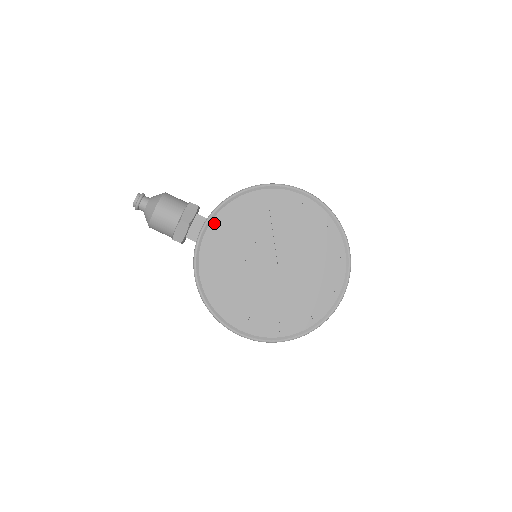
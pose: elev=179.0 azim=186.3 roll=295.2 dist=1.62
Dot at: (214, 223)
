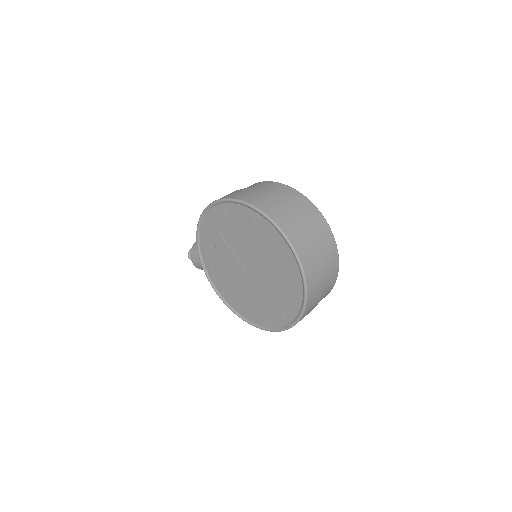
Dot at: (204, 260)
